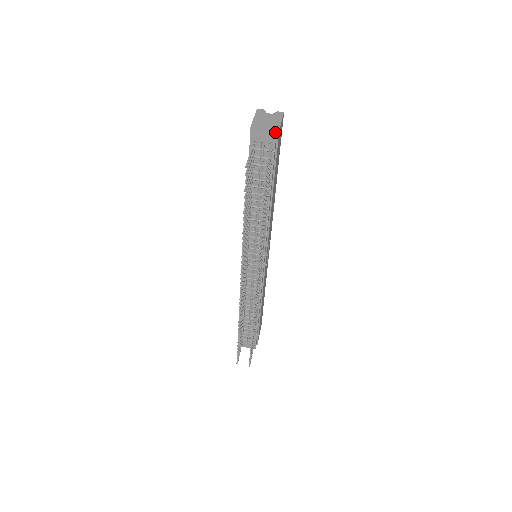
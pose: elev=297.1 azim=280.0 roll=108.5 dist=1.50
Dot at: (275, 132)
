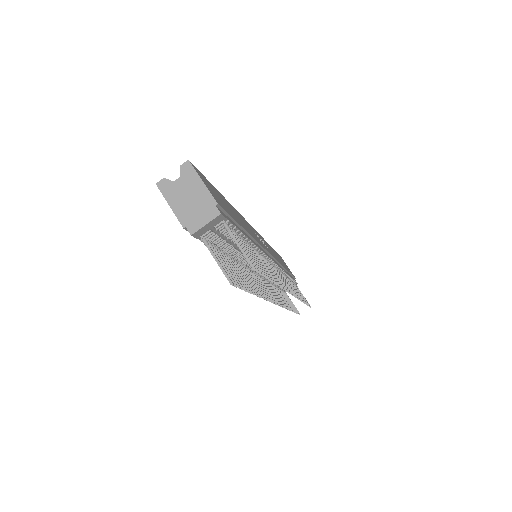
Dot at: (216, 211)
